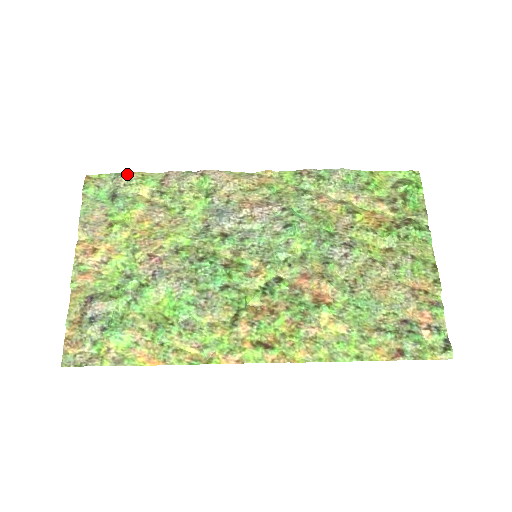
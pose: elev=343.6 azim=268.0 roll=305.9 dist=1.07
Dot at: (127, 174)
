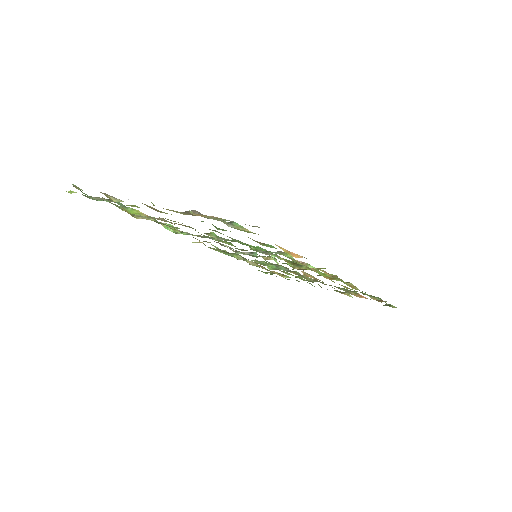
Dot at: occluded
